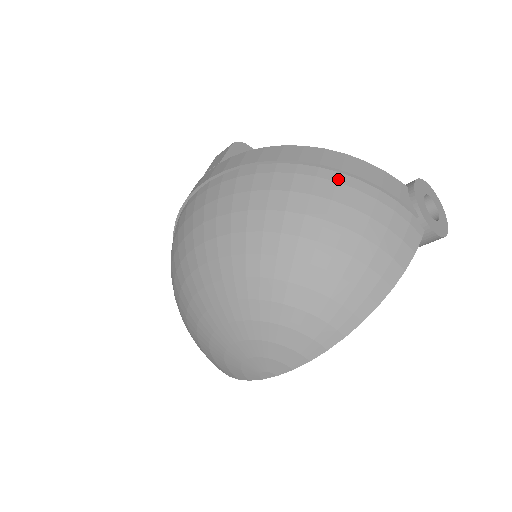
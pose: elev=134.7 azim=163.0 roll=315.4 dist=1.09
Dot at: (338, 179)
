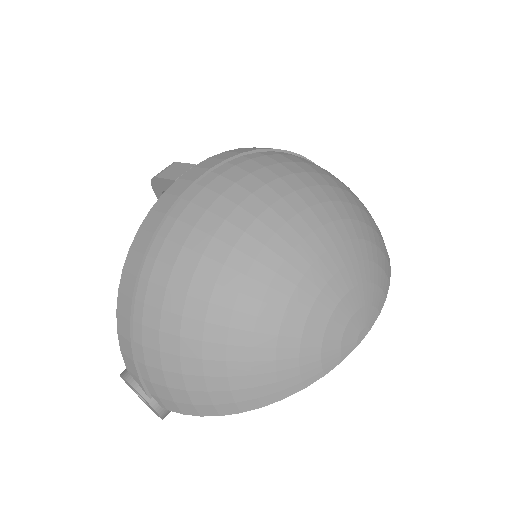
Dot at: occluded
